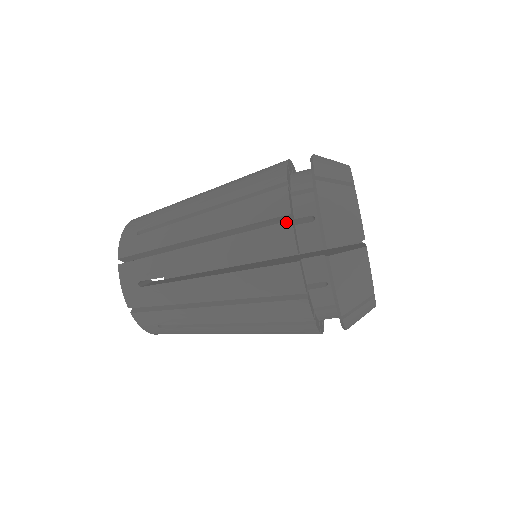
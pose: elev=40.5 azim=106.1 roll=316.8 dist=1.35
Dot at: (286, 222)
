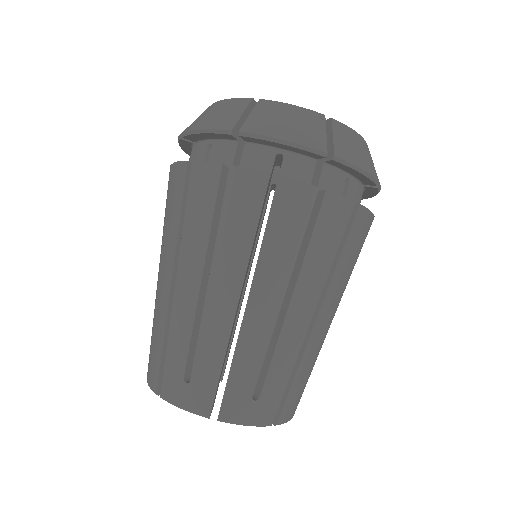
Dot at: occluded
